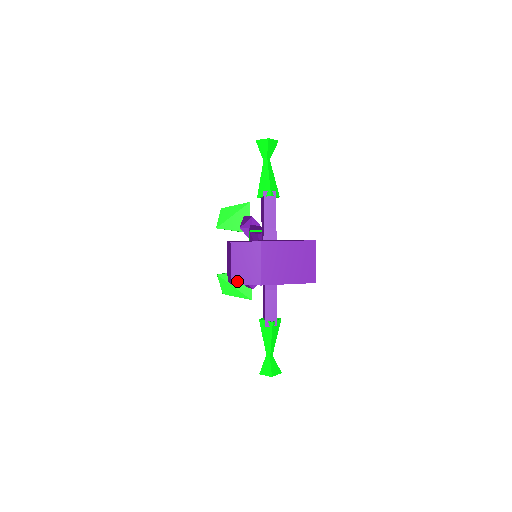
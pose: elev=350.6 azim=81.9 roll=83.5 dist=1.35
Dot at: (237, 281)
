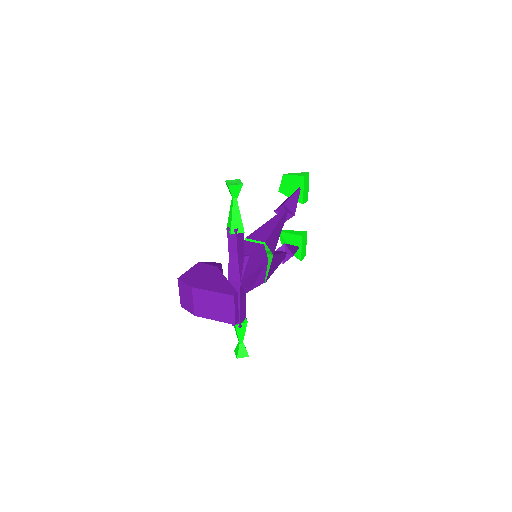
Dot at: (183, 305)
